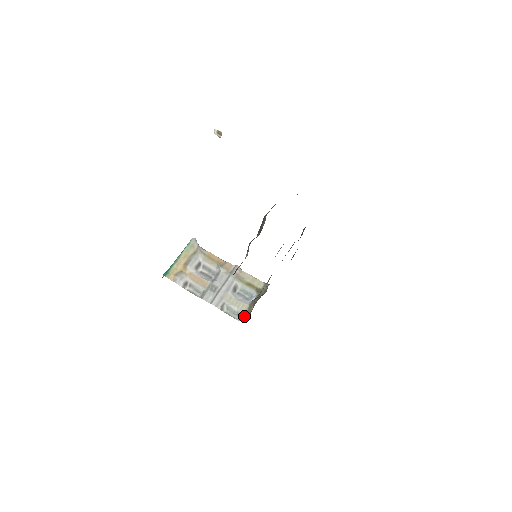
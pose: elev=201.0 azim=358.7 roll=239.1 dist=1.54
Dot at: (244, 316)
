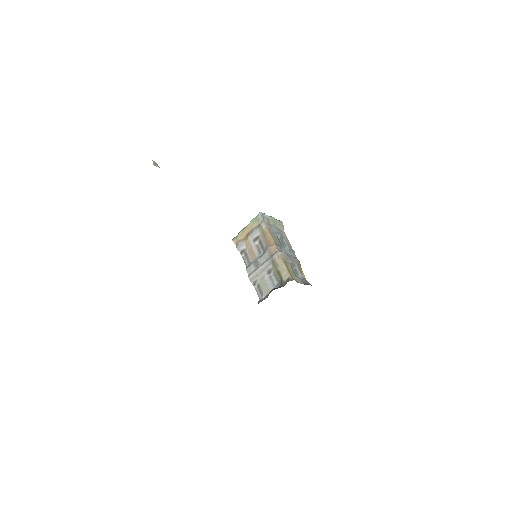
Dot at: (263, 299)
